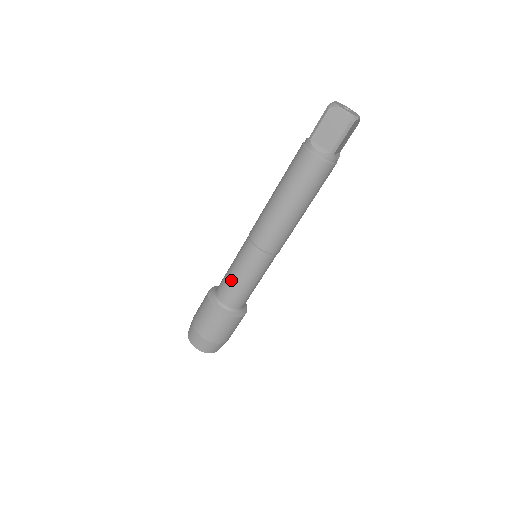
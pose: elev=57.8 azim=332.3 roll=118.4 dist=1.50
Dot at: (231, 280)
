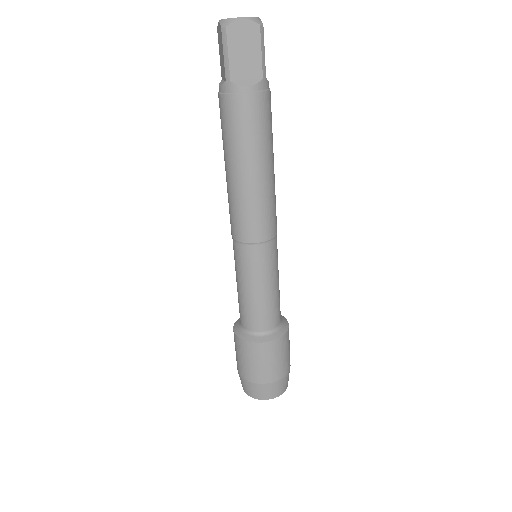
Dot at: occluded
